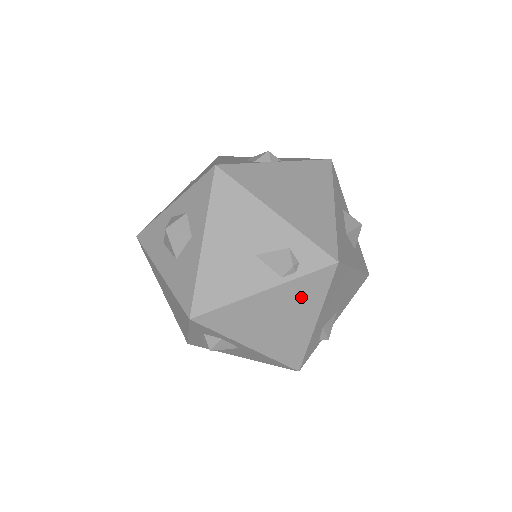
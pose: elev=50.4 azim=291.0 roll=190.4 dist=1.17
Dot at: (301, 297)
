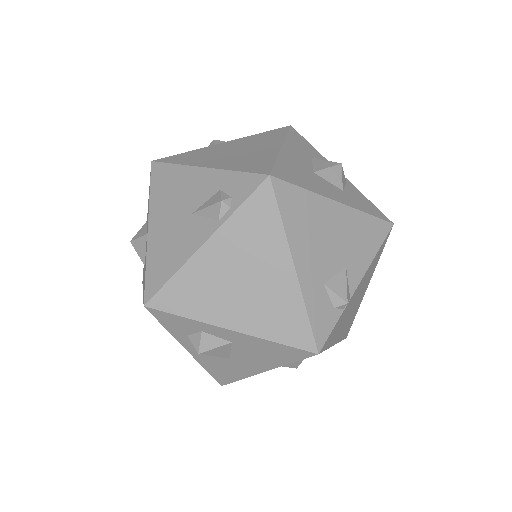
Dot at: (253, 237)
